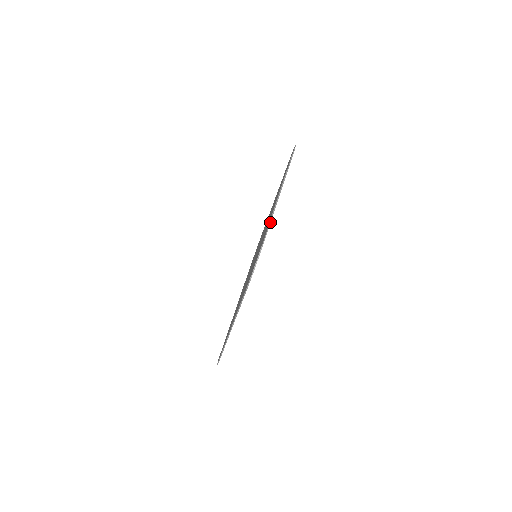
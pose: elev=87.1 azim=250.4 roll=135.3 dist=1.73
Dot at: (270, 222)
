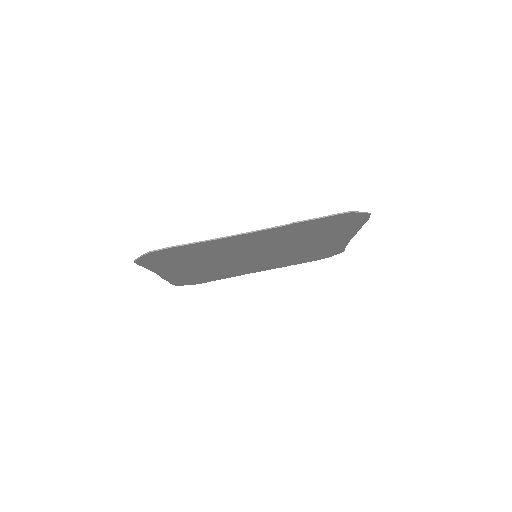
Dot at: (190, 243)
